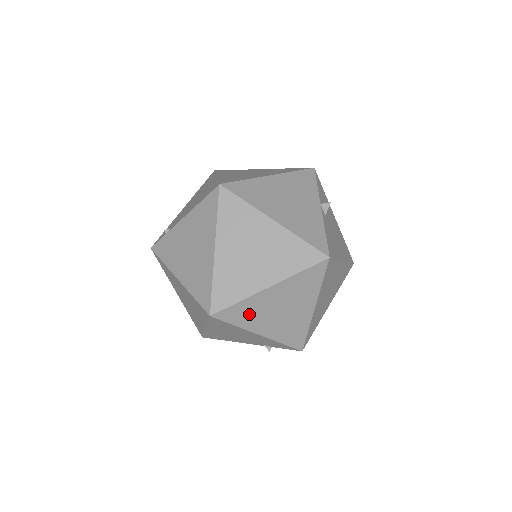
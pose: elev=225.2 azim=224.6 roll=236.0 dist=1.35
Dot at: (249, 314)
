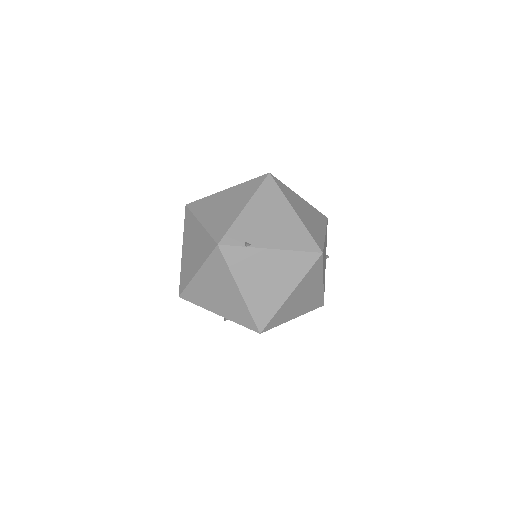
Dot at: occluded
